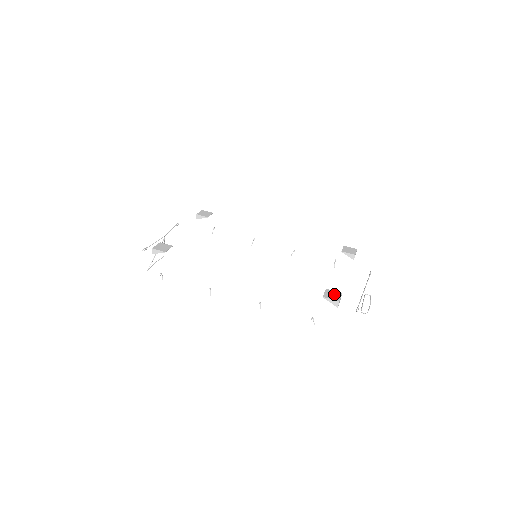
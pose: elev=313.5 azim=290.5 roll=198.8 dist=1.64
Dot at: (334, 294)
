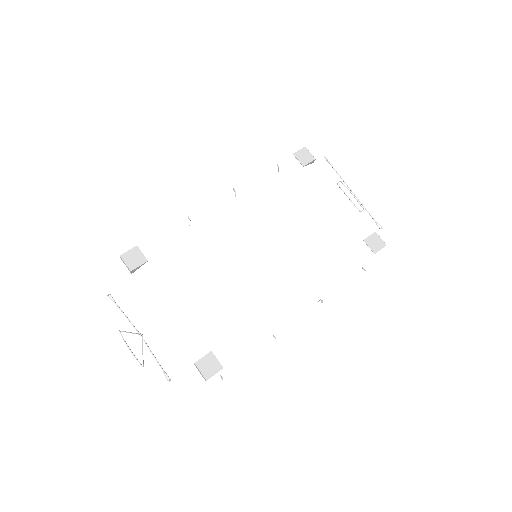
Dot at: (375, 240)
